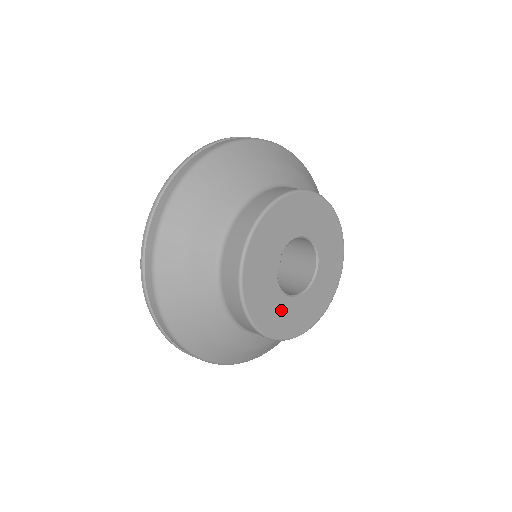
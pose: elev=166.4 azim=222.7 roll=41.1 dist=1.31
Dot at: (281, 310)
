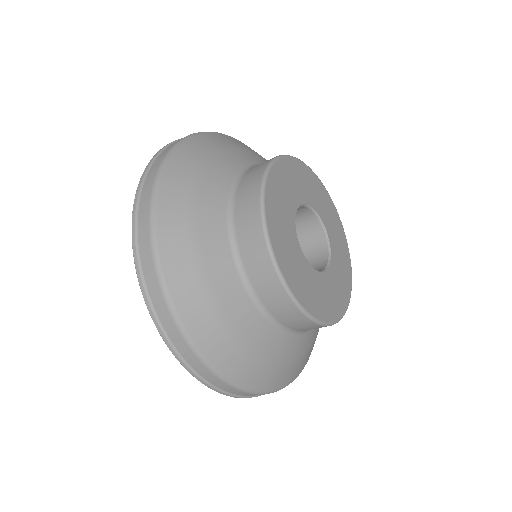
Dot at: (295, 259)
